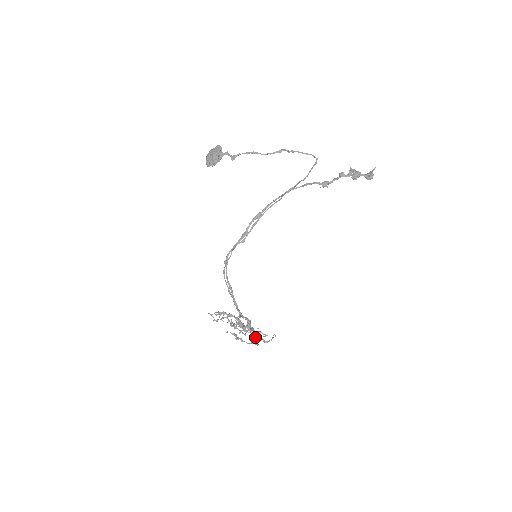
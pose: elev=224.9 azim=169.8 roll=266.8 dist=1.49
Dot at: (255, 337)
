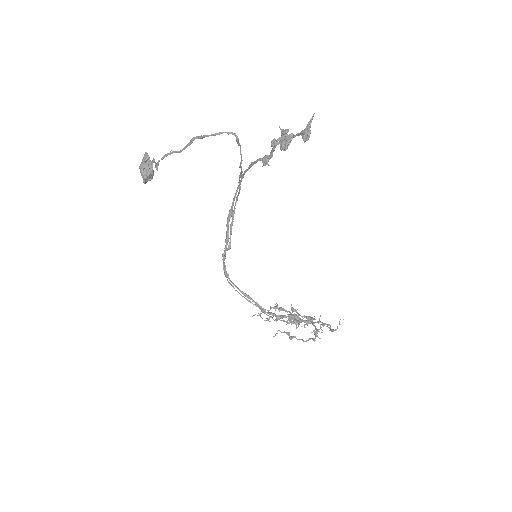
Dot at: occluded
